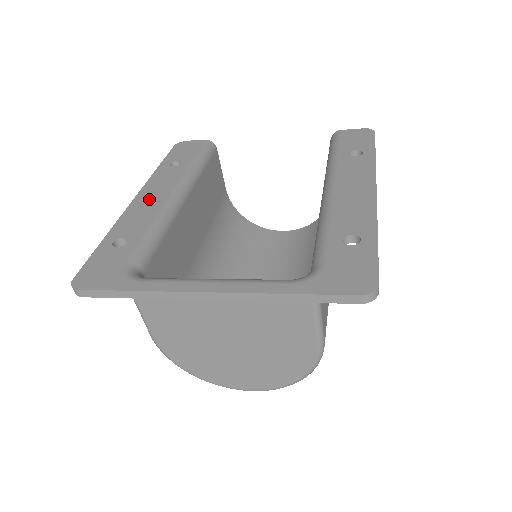
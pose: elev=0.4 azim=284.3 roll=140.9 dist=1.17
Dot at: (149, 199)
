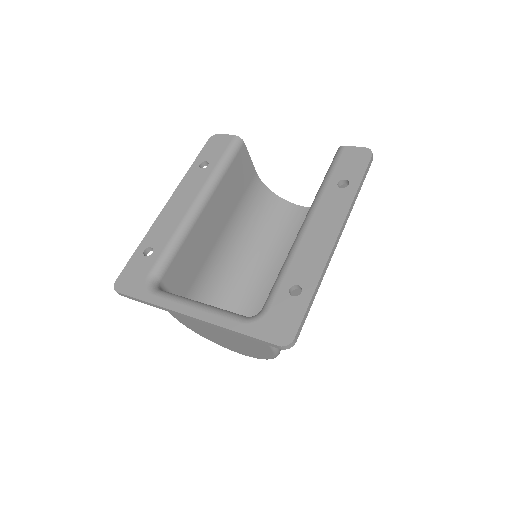
Dot at: (176, 207)
